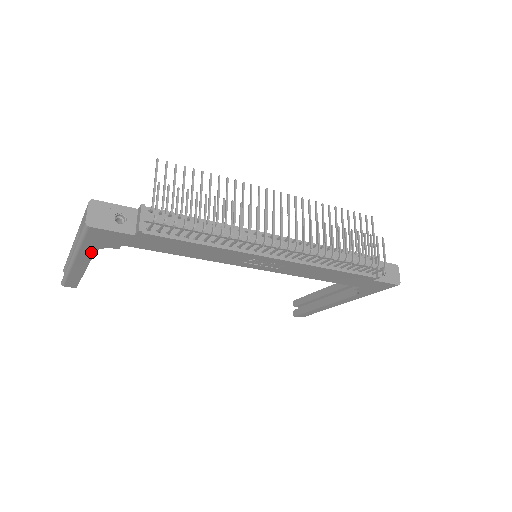
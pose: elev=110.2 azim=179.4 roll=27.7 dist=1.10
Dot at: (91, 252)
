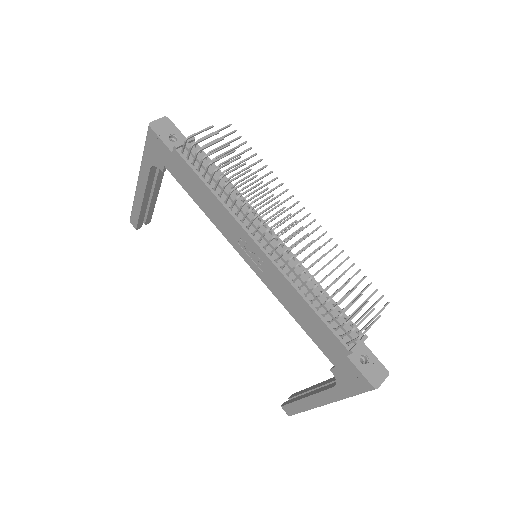
Dot at: (148, 169)
